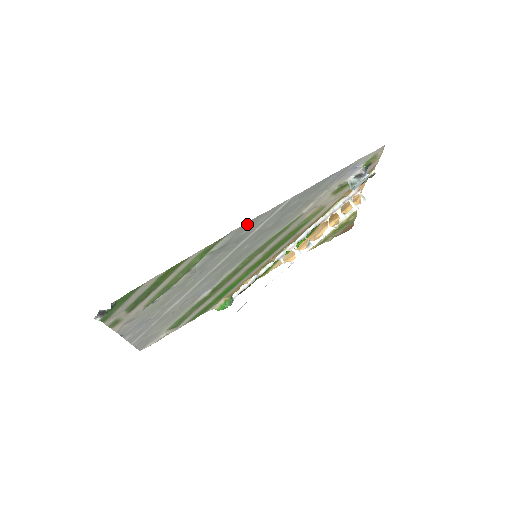
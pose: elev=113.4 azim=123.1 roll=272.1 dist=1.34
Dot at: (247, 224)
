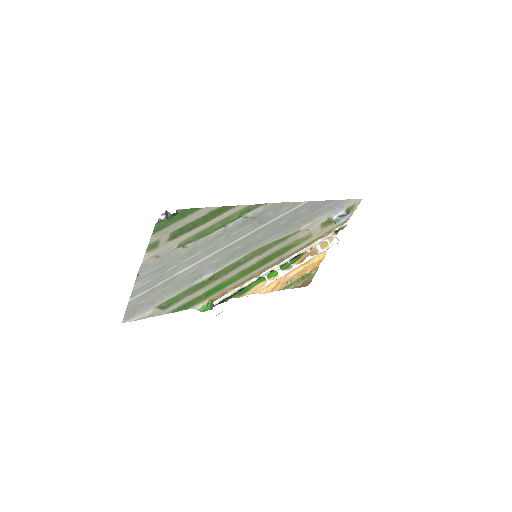
Dot at: (276, 205)
